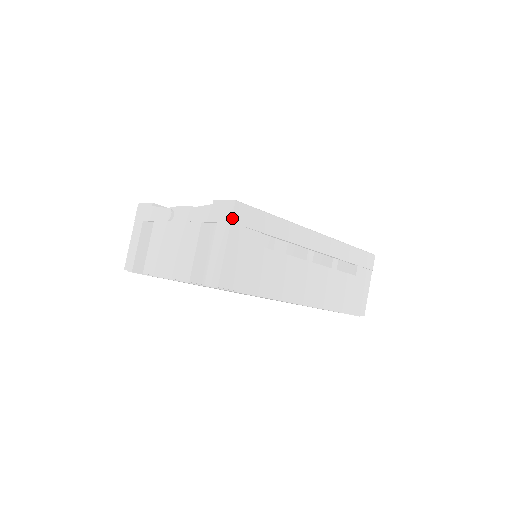
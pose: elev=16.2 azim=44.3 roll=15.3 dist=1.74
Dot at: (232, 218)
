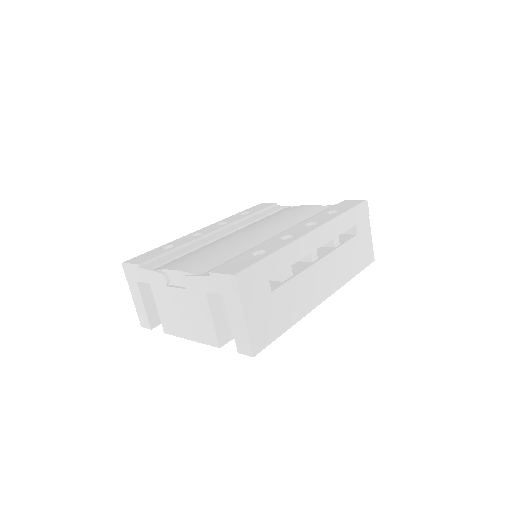
Dot at: (239, 293)
